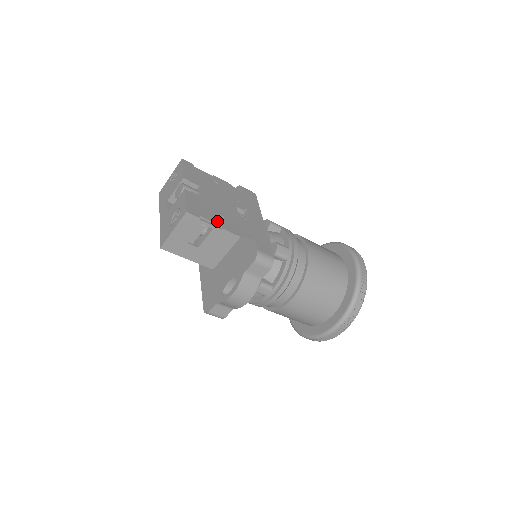
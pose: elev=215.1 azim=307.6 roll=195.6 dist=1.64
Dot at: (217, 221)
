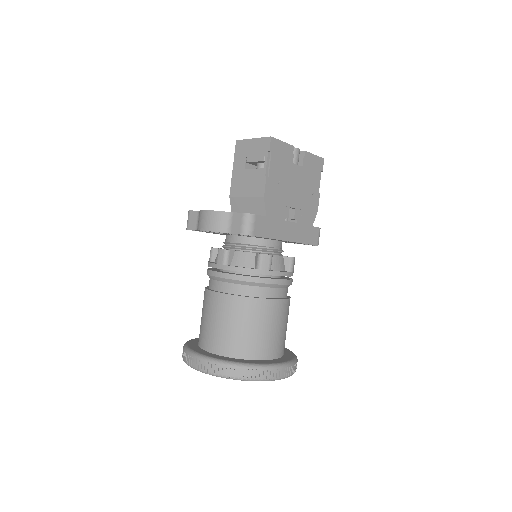
Dot at: (272, 172)
